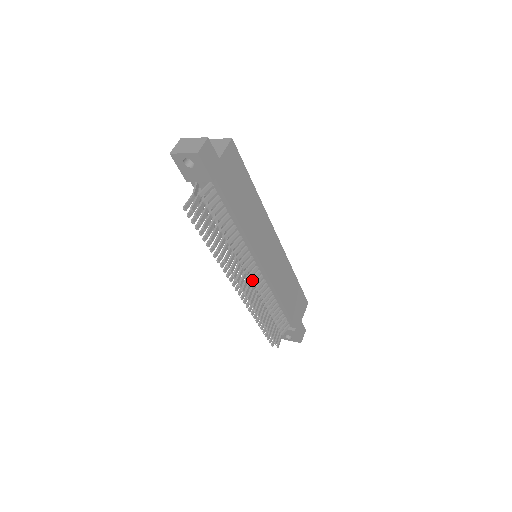
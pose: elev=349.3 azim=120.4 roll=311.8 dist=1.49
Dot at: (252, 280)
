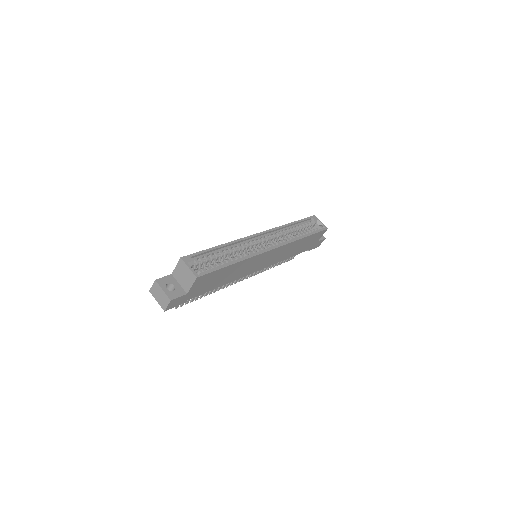
Dot at: occluded
